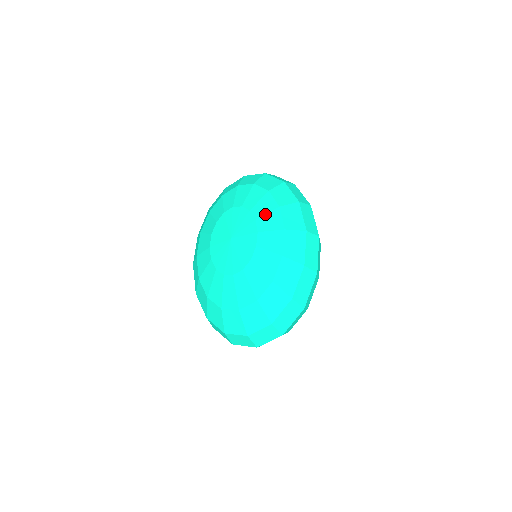
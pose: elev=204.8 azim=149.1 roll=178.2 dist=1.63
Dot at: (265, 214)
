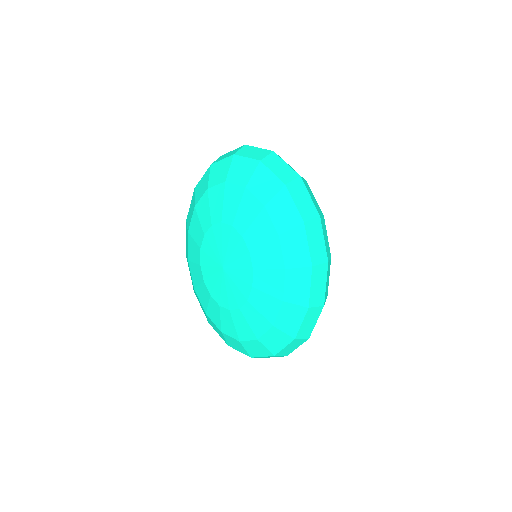
Dot at: (261, 245)
